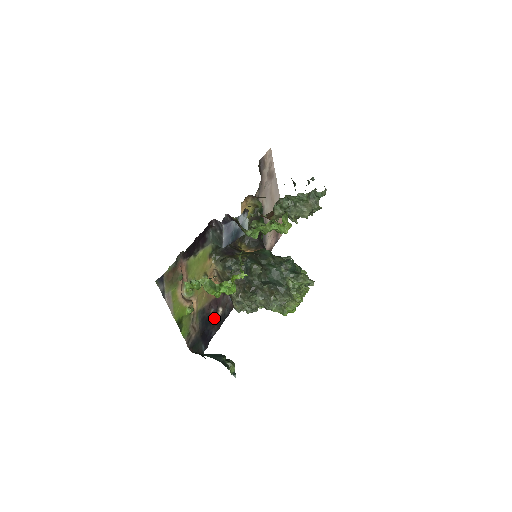
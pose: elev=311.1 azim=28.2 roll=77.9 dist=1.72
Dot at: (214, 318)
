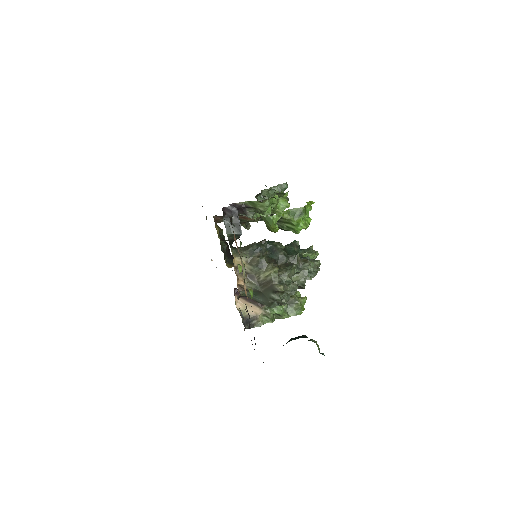
Dot at: occluded
